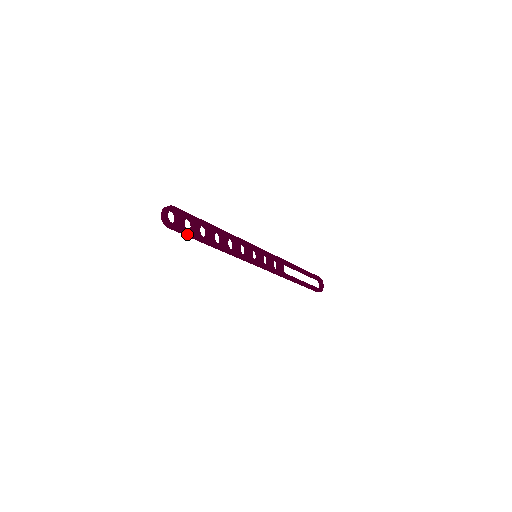
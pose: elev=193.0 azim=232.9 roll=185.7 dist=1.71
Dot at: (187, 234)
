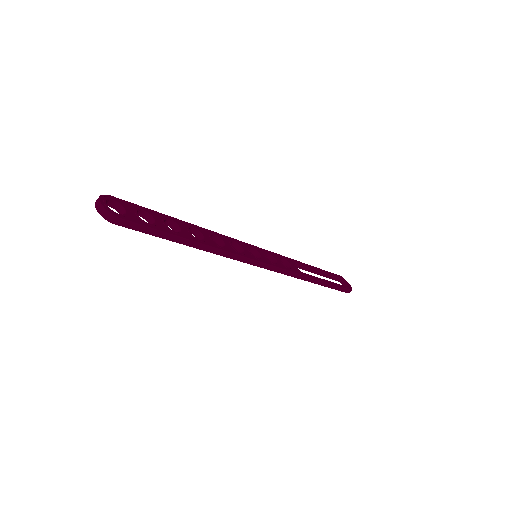
Dot at: (149, 229)
